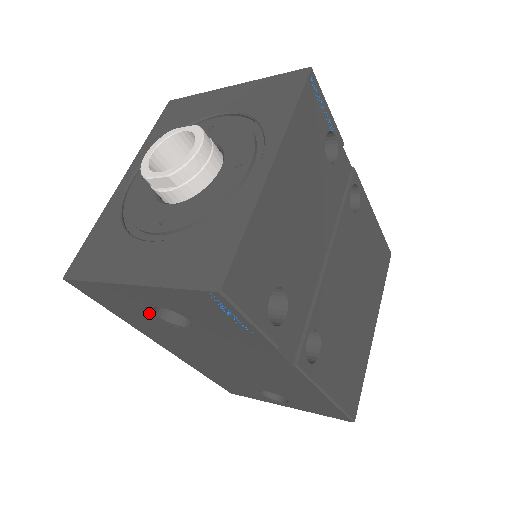
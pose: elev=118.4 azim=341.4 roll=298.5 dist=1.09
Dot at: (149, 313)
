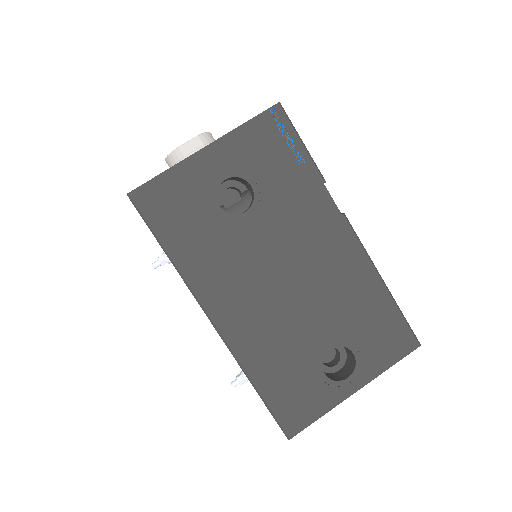
Dot at: (212, 206)
